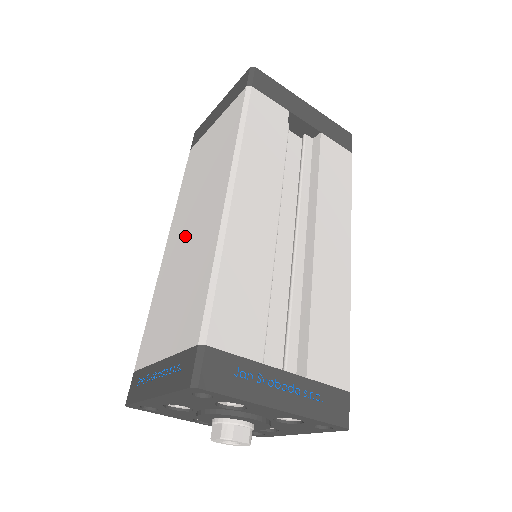
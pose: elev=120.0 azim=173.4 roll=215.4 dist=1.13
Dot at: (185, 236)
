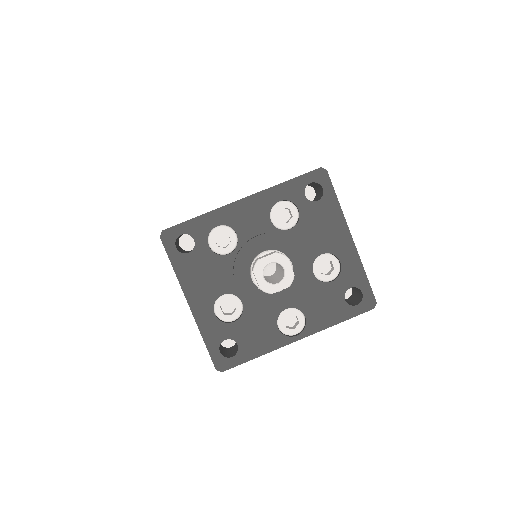
Dot at: occluded
